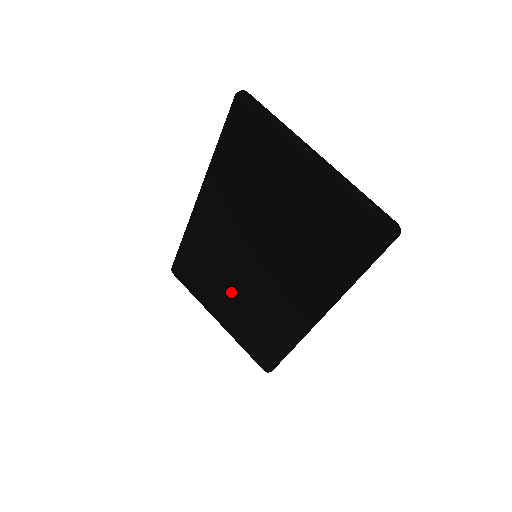
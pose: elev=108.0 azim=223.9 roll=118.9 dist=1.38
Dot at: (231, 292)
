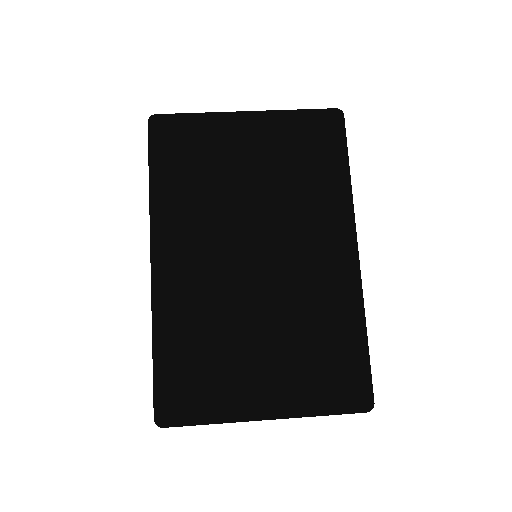
Dot at: (259, 336)
